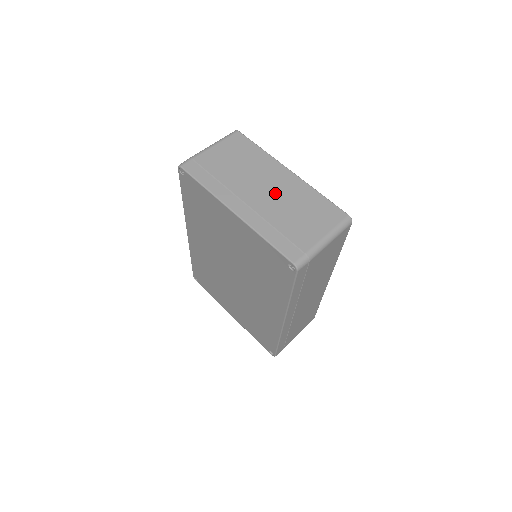
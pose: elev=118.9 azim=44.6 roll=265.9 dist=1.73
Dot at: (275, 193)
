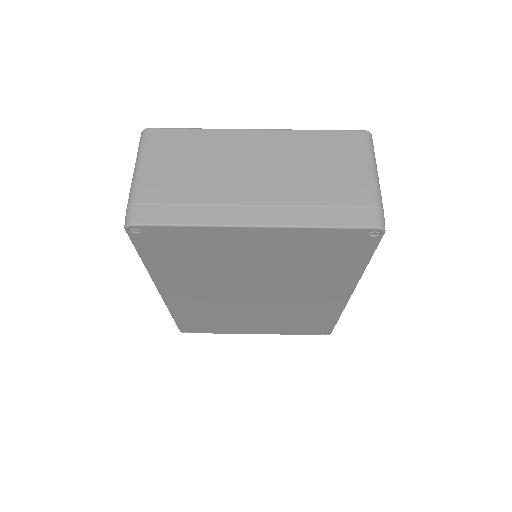
Dot at: (271, 167)
